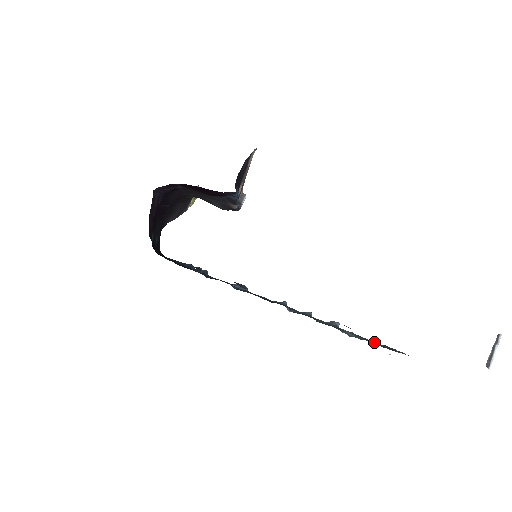
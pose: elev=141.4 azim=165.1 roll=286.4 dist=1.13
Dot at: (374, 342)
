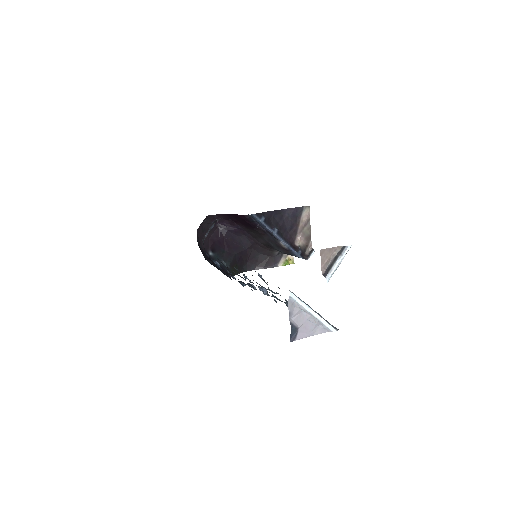
Dot at: occluded
